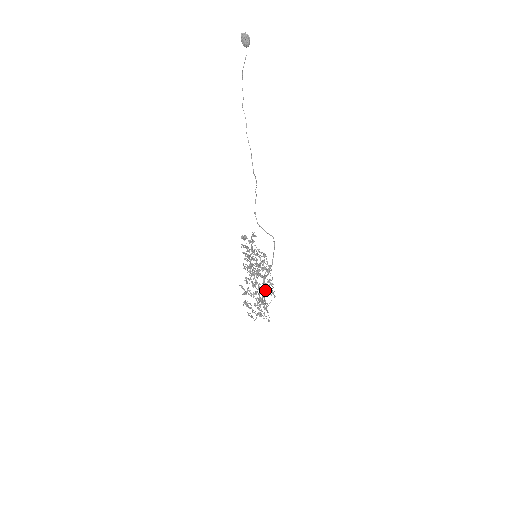
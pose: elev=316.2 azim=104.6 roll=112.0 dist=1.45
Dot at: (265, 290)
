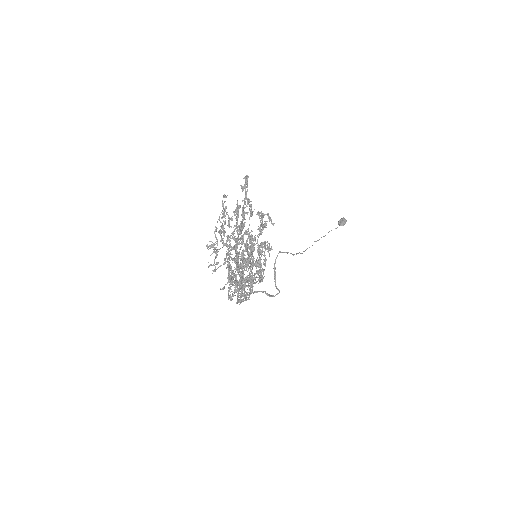
Dot at: occluded
